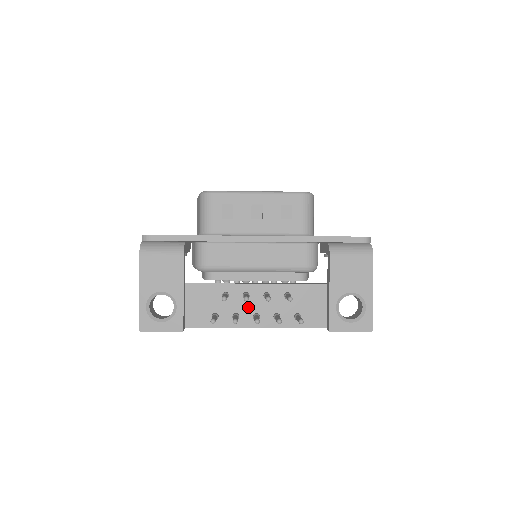
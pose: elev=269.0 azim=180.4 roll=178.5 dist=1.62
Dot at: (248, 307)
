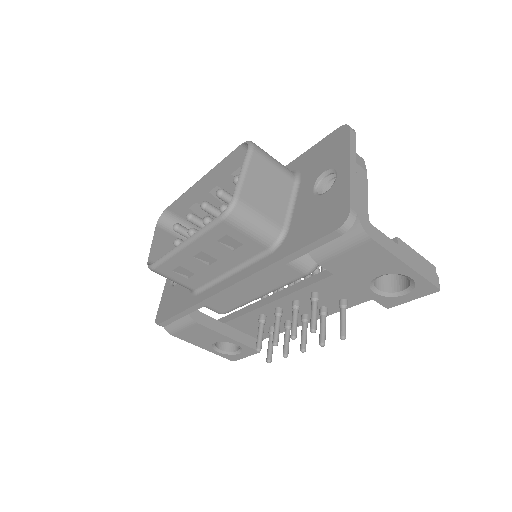
Dot at: (291, 314)
